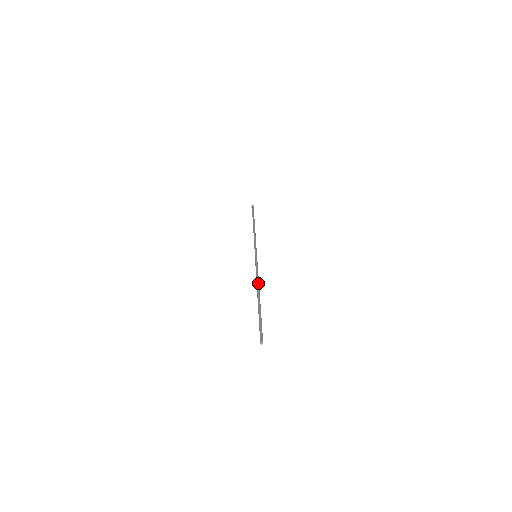
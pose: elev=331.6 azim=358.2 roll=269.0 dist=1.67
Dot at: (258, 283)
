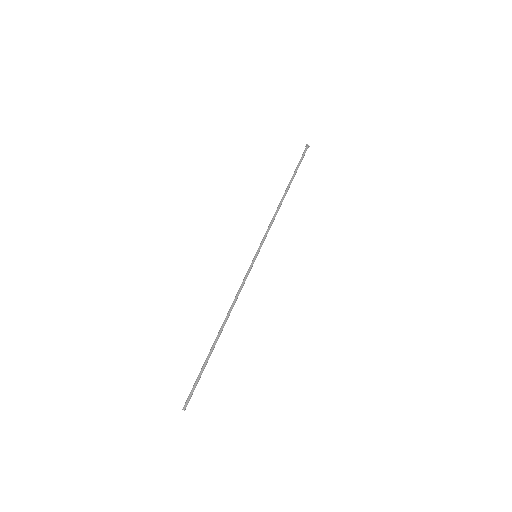
Dot at: occluded
